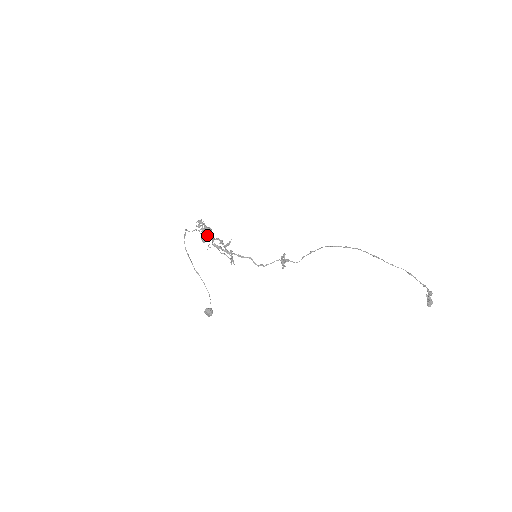
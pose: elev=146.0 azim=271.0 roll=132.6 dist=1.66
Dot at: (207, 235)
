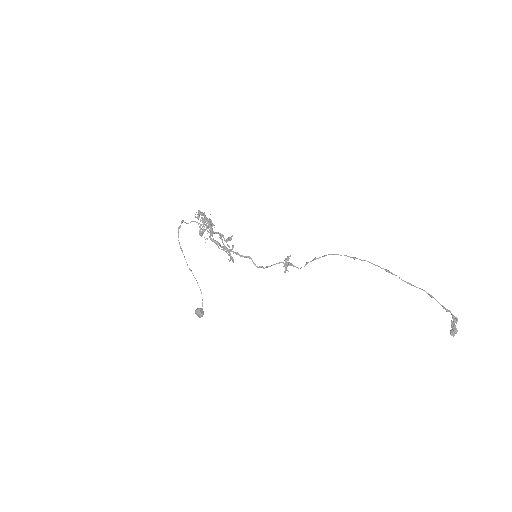
Dot at: occluded
